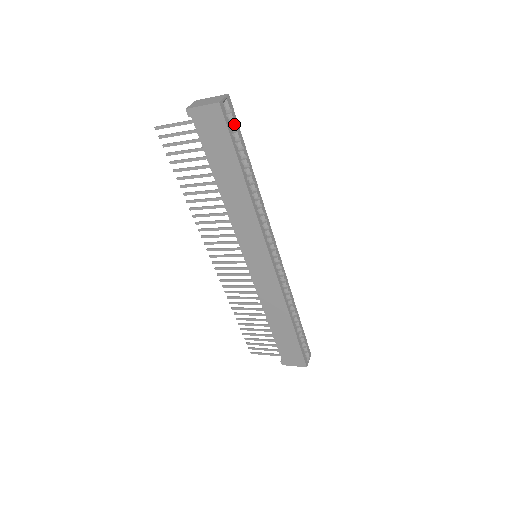
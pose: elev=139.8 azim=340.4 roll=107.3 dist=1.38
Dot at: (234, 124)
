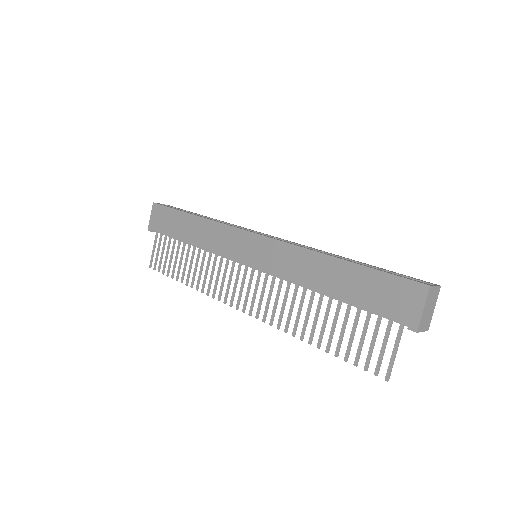
Dot at: occluded
